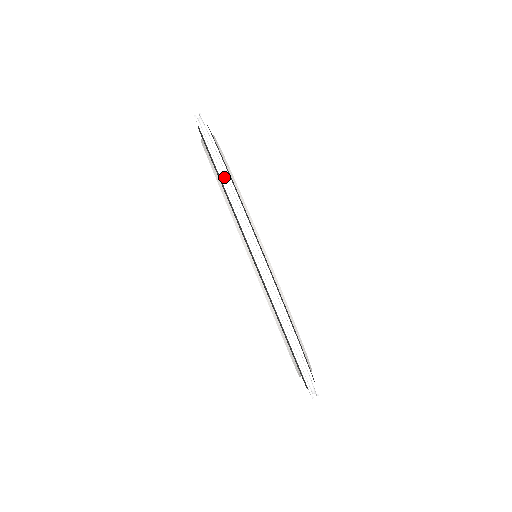
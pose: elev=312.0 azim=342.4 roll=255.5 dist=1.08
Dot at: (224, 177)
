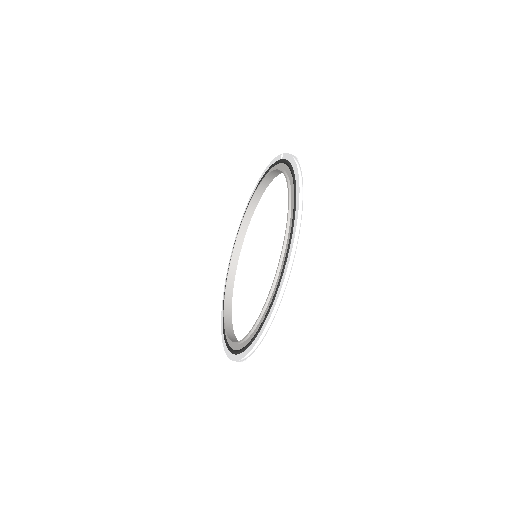
Dot at: (277, 304)
